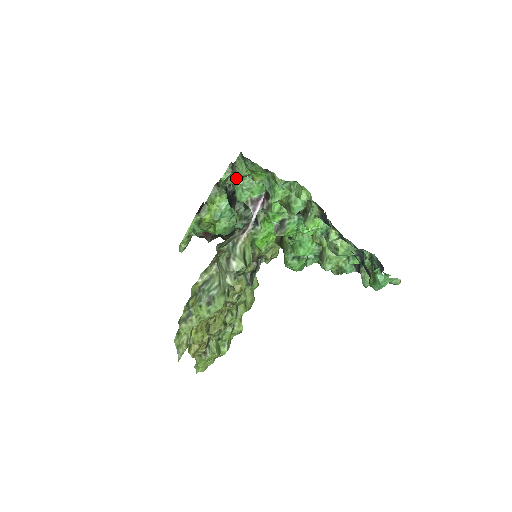
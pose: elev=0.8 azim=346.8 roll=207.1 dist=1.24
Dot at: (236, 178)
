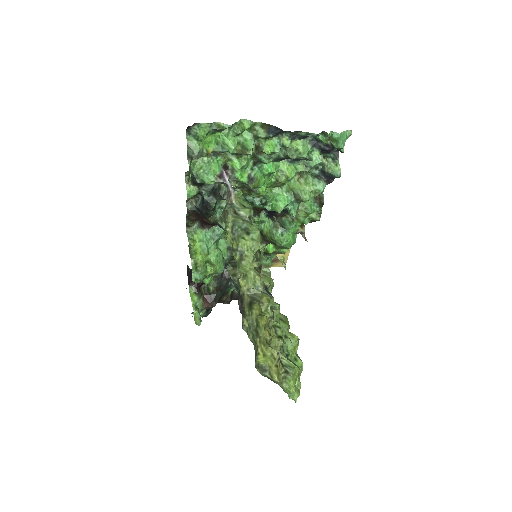
Dot at: (196, 156)
